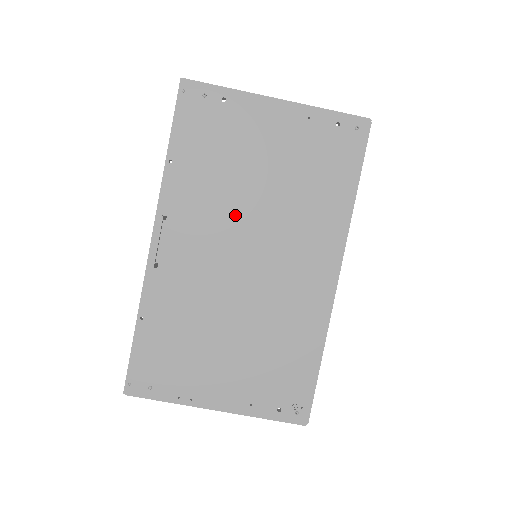
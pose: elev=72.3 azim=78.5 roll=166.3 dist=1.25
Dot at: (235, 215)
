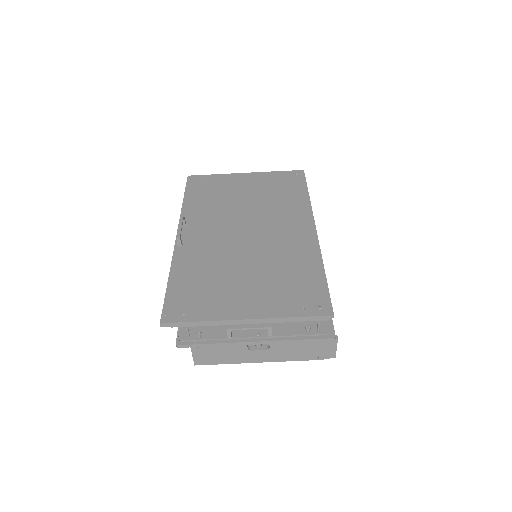
Dot at: (232, 215)
